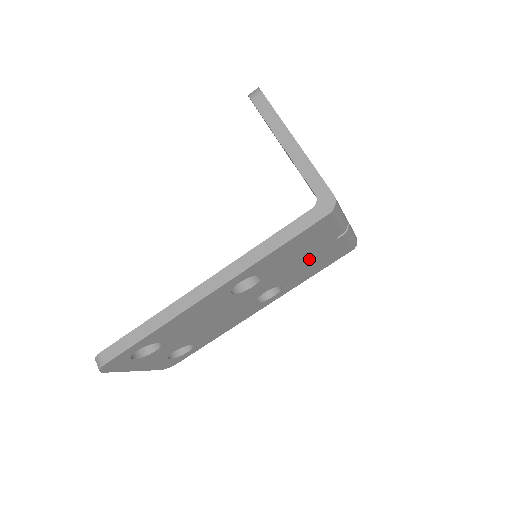
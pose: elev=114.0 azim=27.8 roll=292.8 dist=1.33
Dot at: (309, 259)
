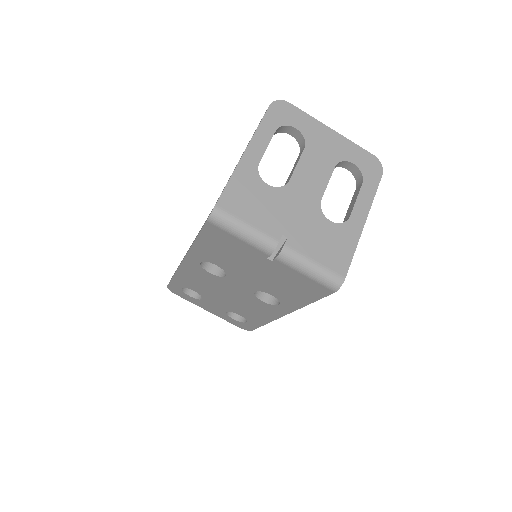
Dot at: (265, 273)
